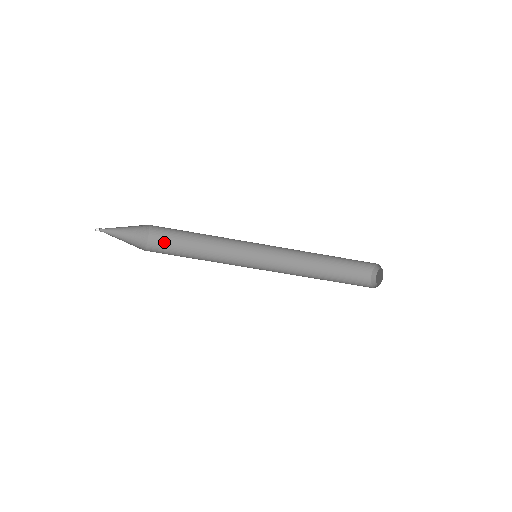
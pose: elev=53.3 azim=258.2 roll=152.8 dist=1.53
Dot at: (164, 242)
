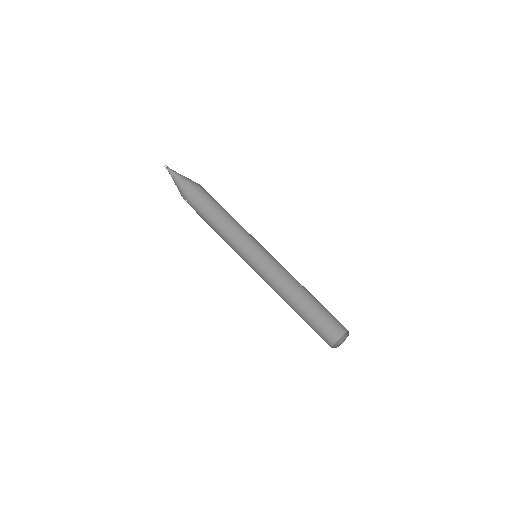
Dot at: (197, 209)
